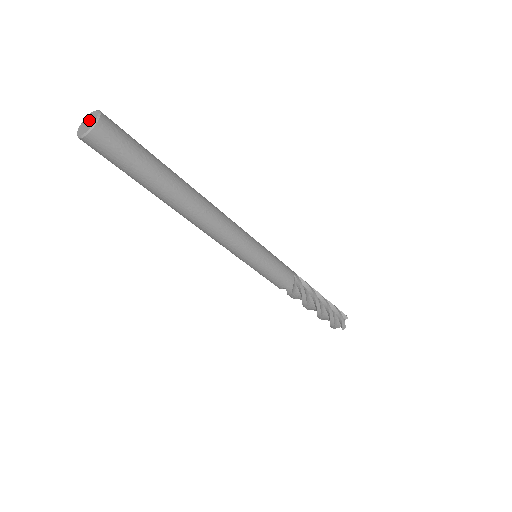
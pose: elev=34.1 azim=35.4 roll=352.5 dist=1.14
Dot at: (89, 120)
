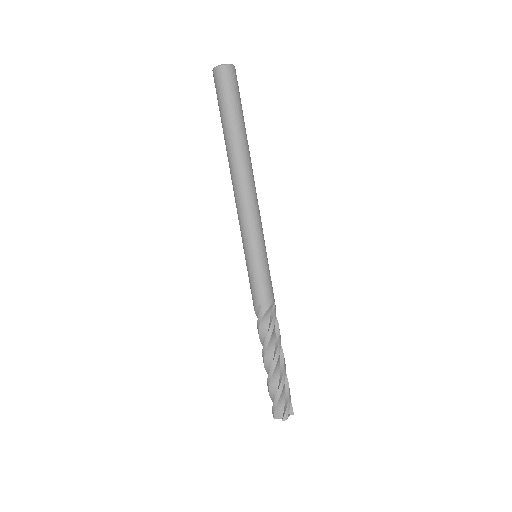
Dot at: occluded
